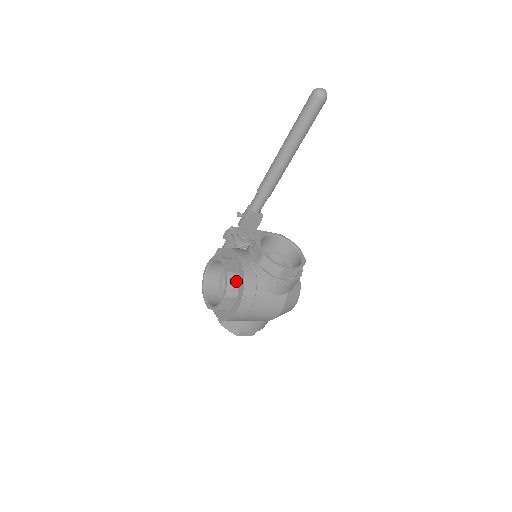
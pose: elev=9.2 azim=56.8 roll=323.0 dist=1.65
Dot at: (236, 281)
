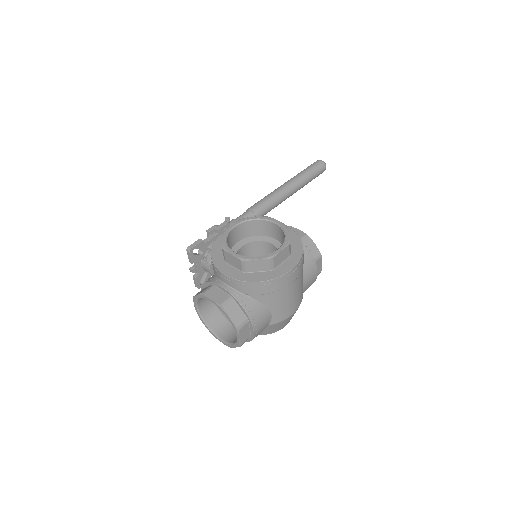
Dot at: occluded
